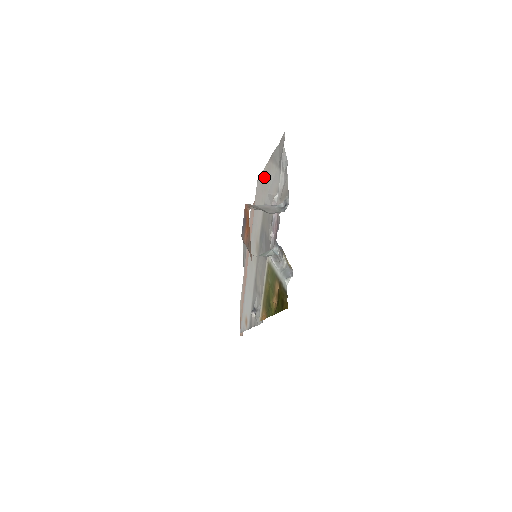
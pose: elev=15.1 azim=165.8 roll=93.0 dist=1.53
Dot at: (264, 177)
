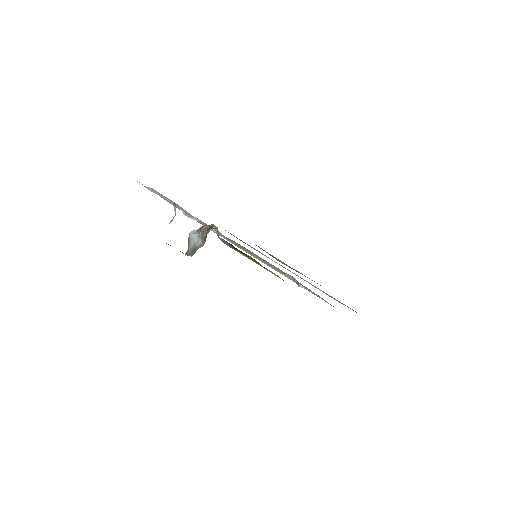
Dot at: occluded
